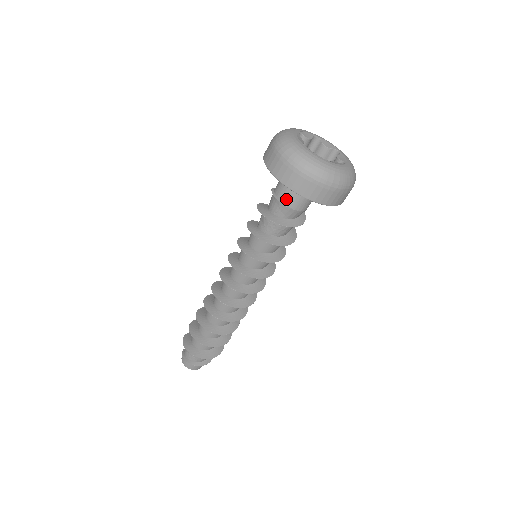
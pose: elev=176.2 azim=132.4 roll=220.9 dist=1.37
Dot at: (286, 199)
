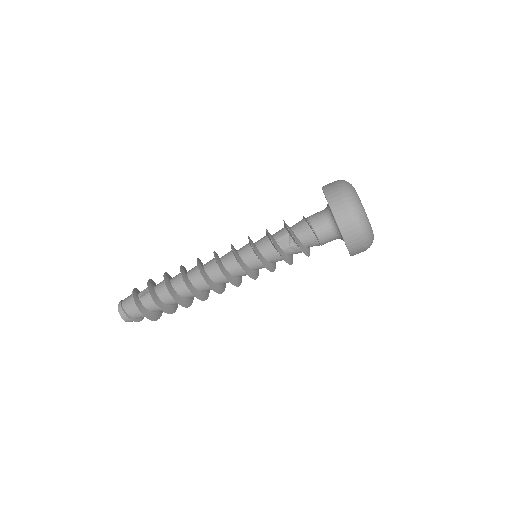
Dot at: occluded
